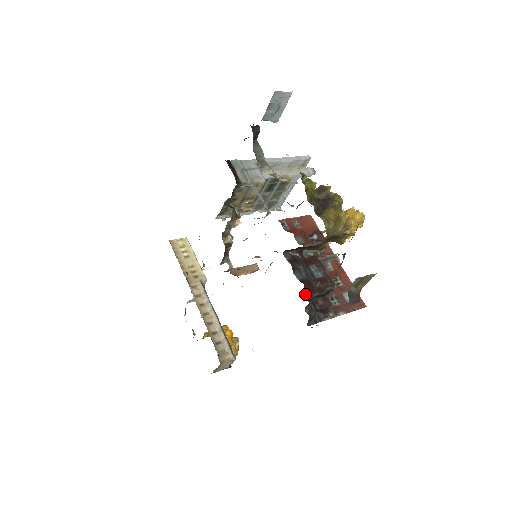
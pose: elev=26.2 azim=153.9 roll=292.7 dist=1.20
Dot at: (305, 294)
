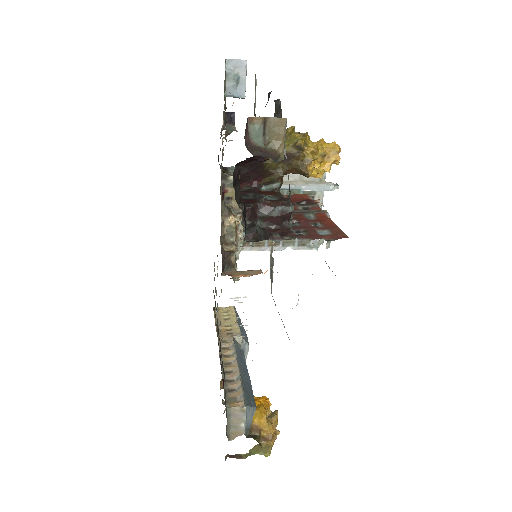
Dot at: (240, 203)
